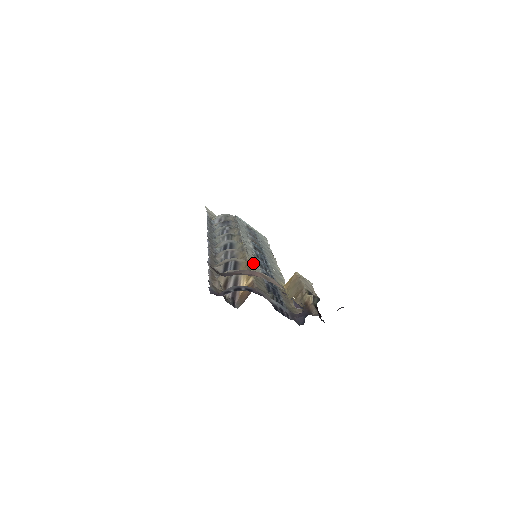
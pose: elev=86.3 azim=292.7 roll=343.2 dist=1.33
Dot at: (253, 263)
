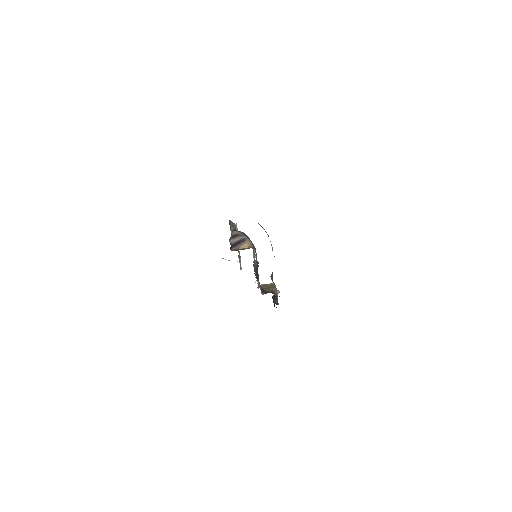
Dot at: occluded
